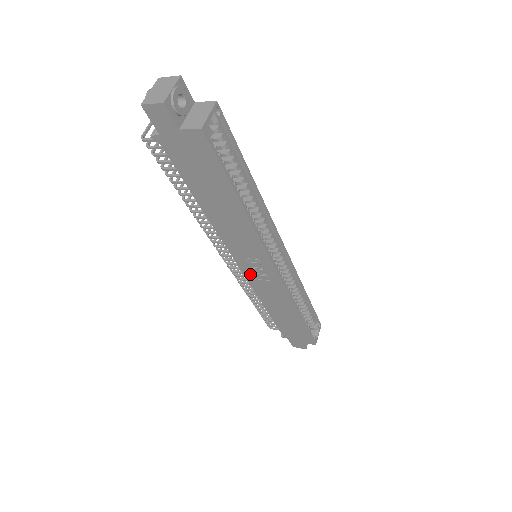
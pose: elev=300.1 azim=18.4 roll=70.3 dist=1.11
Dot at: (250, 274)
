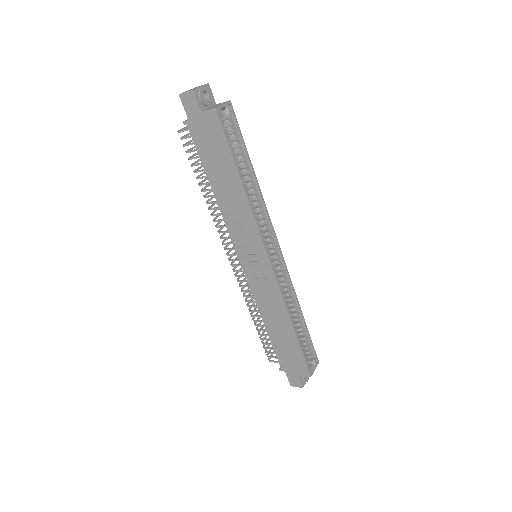
Dot at: (249, 272)
